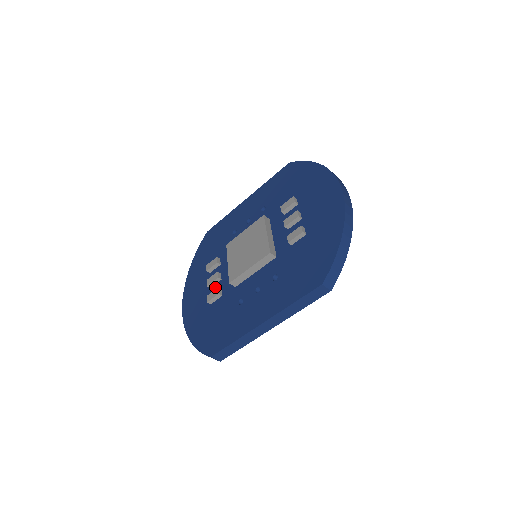
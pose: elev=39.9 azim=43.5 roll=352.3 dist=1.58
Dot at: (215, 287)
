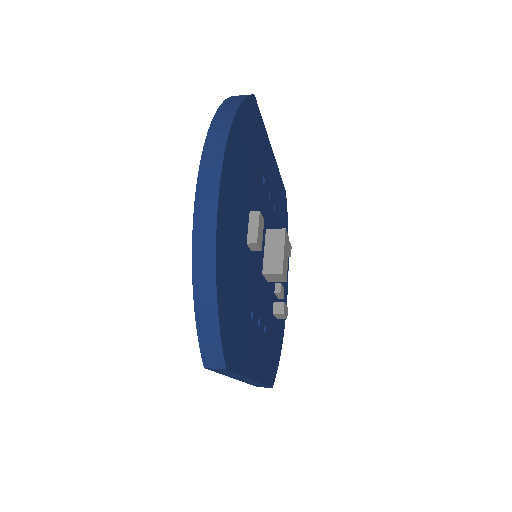
Dot at: occluded
